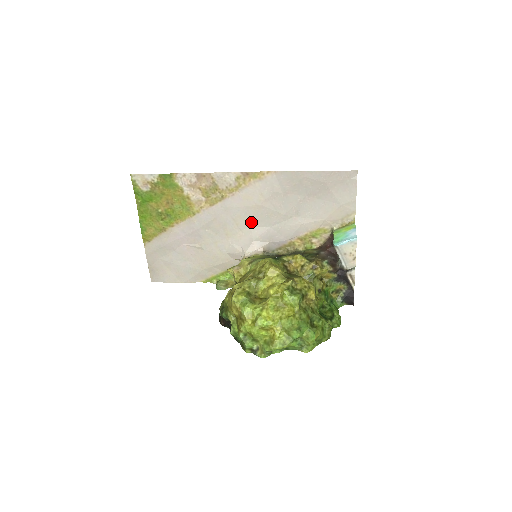
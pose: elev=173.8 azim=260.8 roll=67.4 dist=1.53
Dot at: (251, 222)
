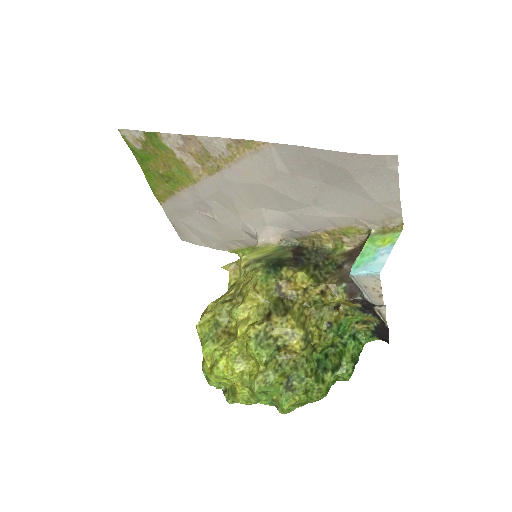
Dot at: (260, 202)
